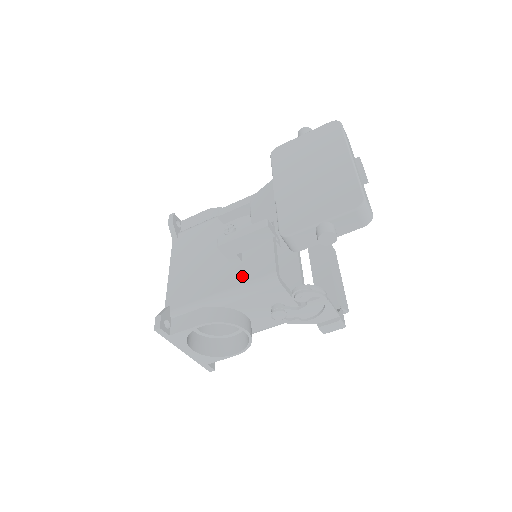
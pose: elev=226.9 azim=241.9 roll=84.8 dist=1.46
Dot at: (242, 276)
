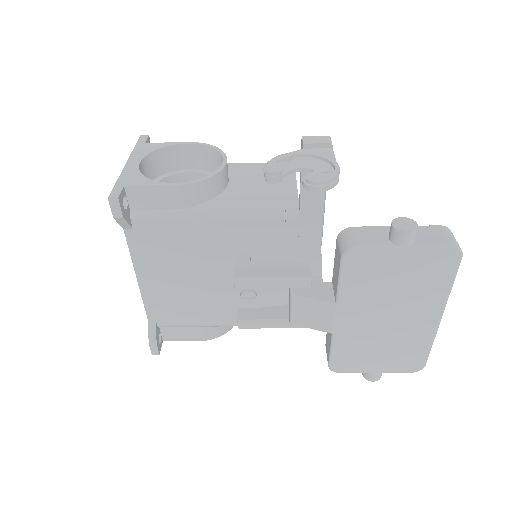
Dot at: occluded
